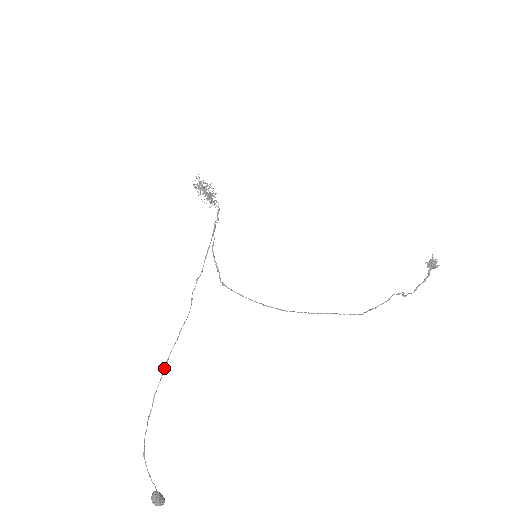
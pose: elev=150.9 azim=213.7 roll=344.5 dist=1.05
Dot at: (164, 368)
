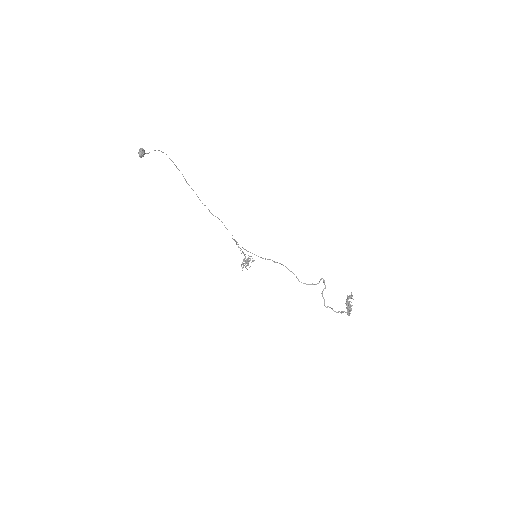
Dot at: occluded
